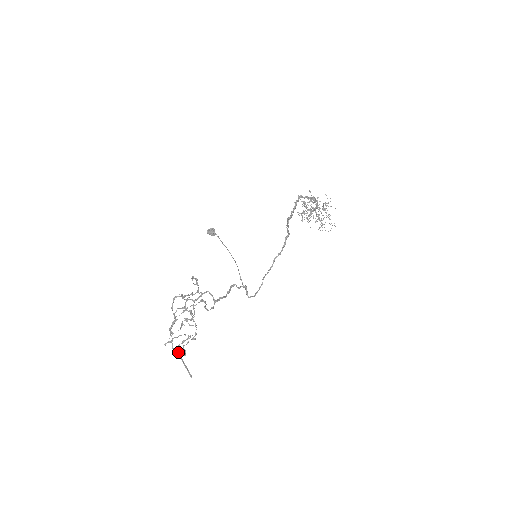
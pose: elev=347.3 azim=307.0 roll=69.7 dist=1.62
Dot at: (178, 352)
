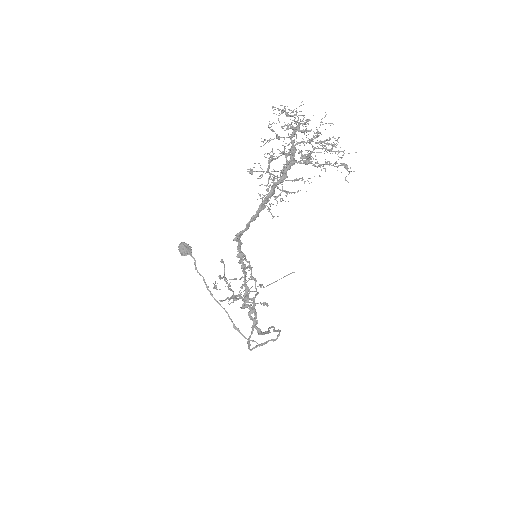
Dot at: (263, 287)
